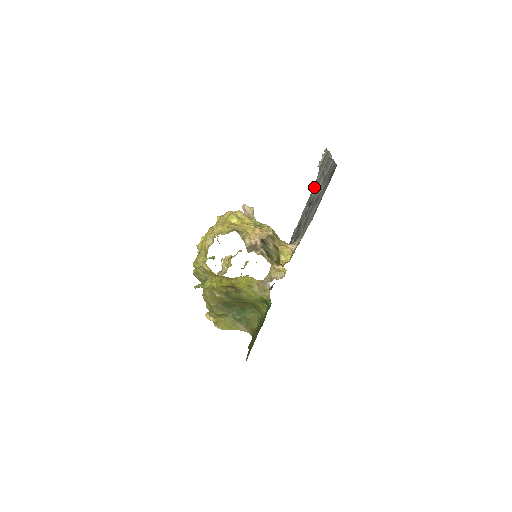
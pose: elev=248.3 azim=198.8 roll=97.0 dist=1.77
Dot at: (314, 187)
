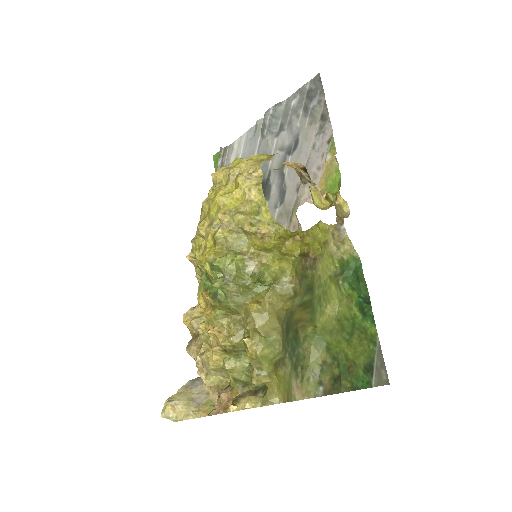
Dot at: occluded
